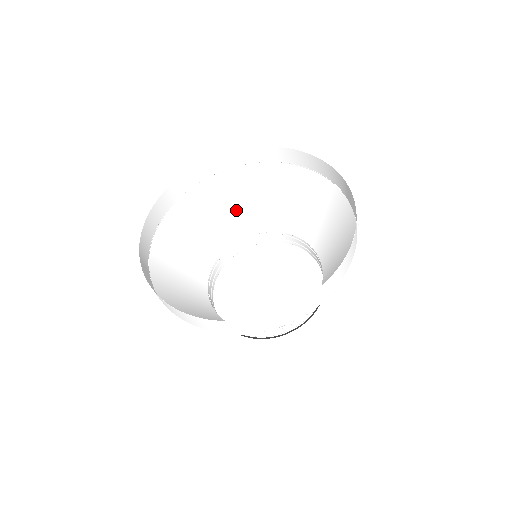
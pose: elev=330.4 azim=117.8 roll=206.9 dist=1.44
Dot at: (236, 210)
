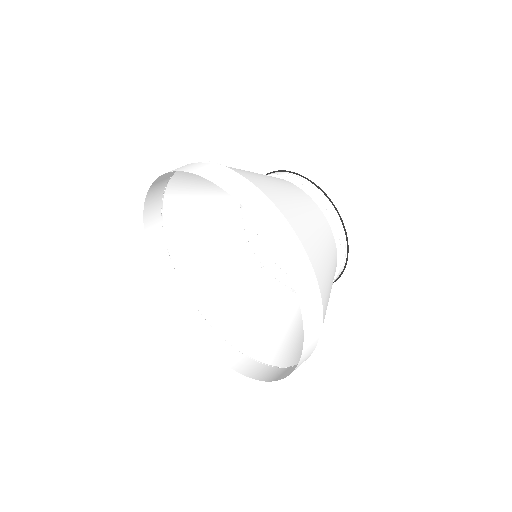
Dot at: occluded
